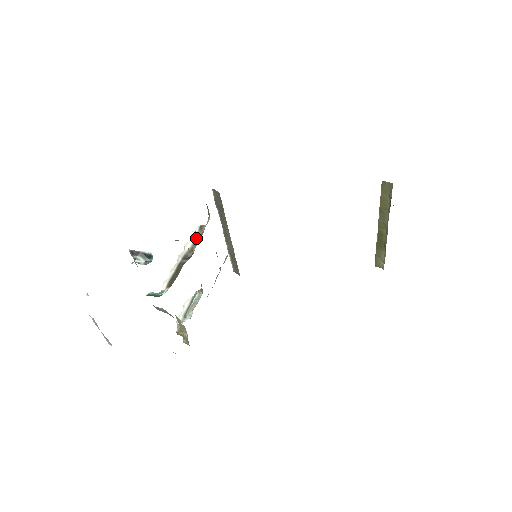
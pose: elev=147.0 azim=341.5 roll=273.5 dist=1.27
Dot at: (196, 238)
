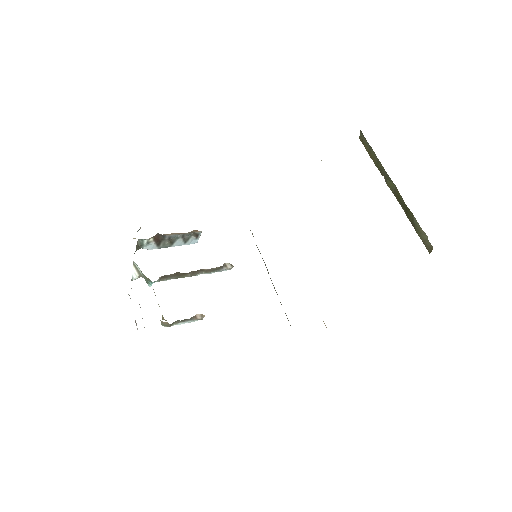
Dot at: occluded
